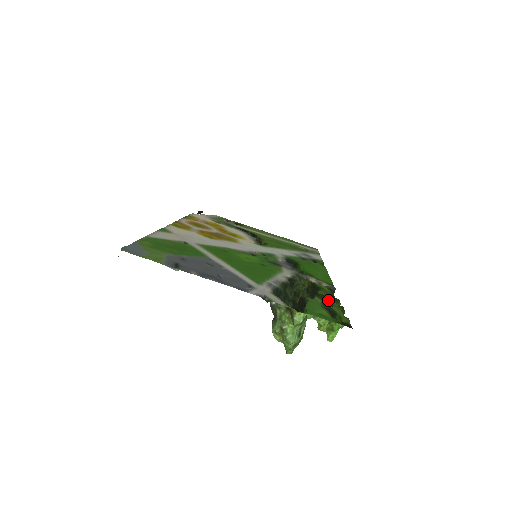
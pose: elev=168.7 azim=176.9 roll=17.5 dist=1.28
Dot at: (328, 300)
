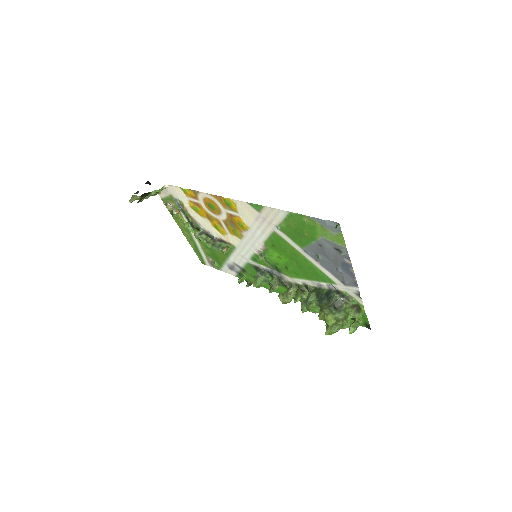
Dot at: occluded
